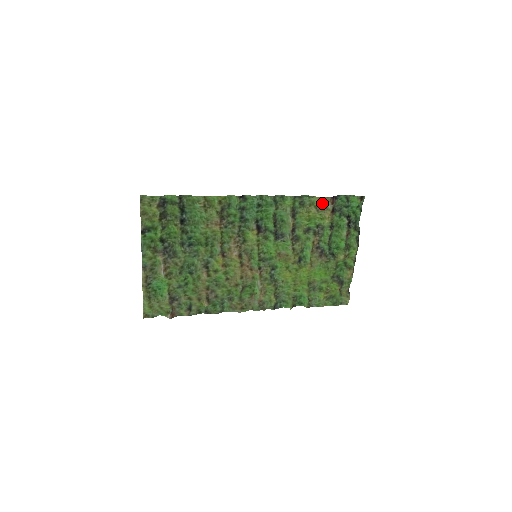
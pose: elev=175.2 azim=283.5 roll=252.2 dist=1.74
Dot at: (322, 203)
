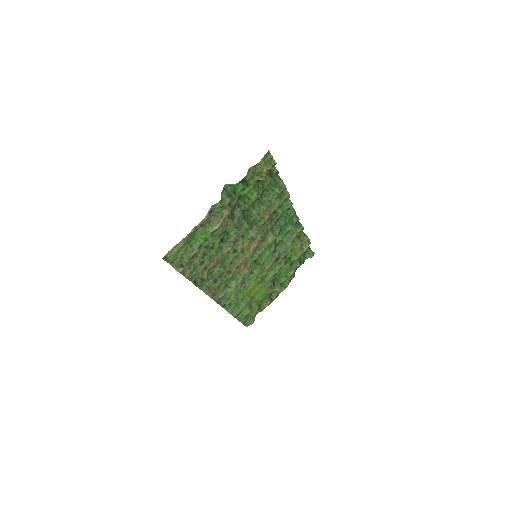
Dot at: (304, 244)
